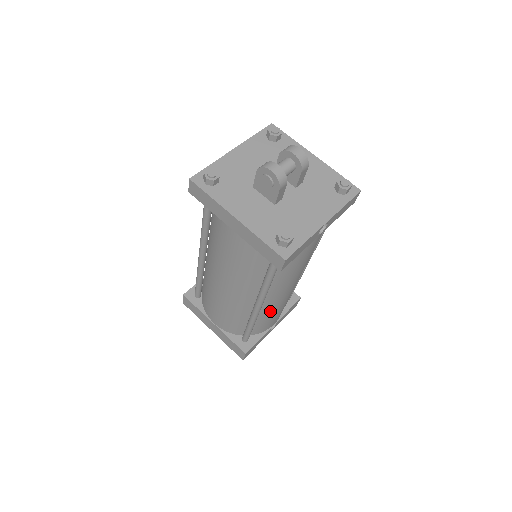
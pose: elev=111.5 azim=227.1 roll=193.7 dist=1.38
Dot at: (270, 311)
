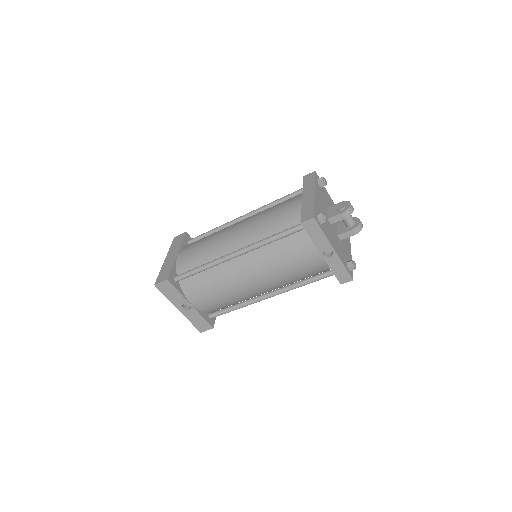
Dot at: (221, 278)
